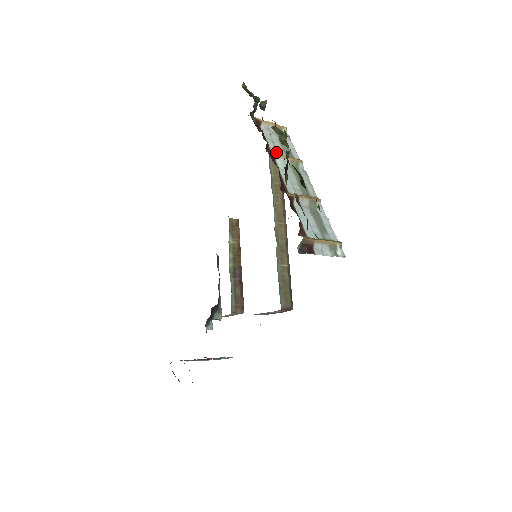
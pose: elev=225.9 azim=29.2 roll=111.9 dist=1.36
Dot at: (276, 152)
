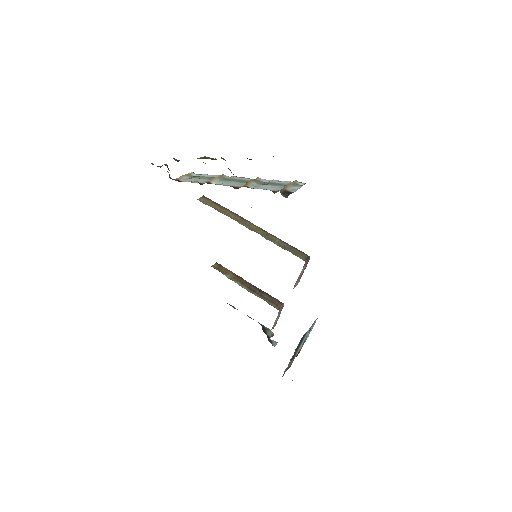
Dot at: occluded
